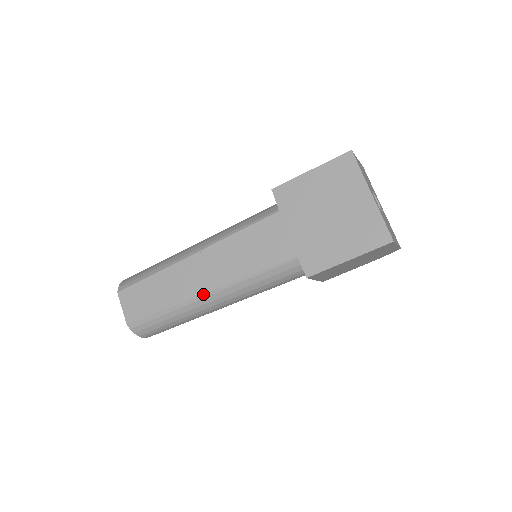
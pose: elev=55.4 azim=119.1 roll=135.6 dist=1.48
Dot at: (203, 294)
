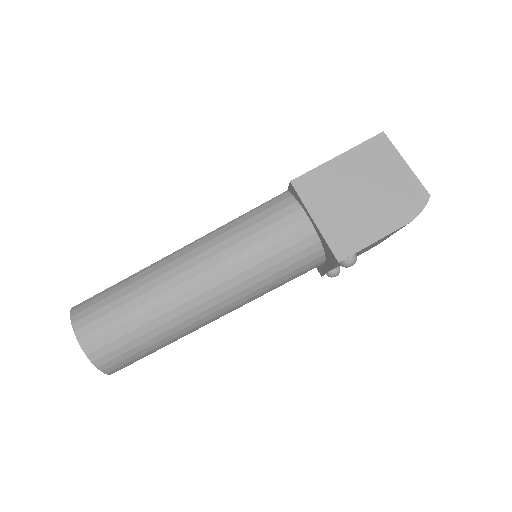
Dot at: (176, 251)
